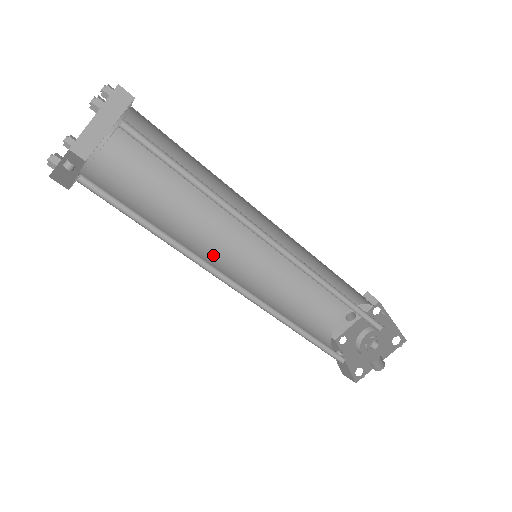
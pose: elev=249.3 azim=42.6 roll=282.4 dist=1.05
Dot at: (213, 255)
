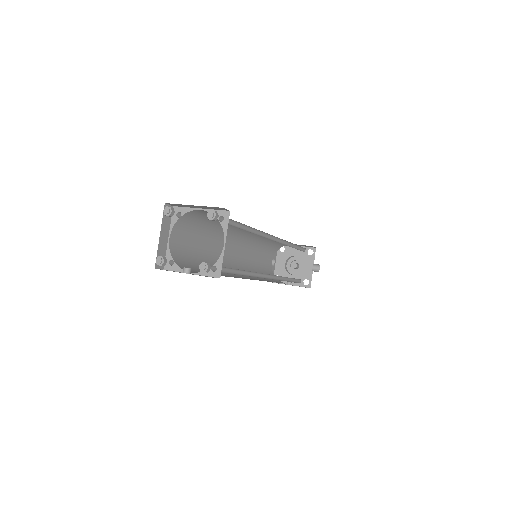
Dot at: (235, 275)
